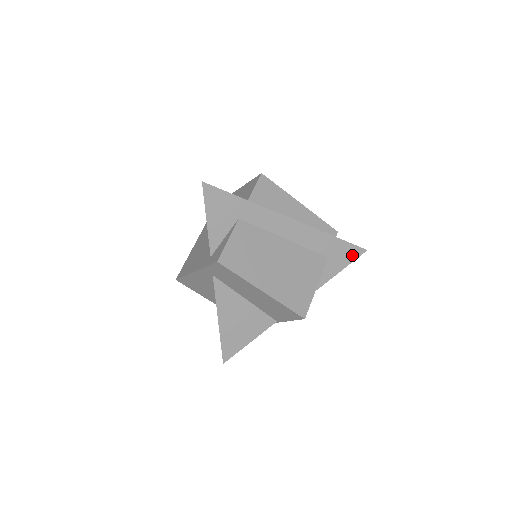
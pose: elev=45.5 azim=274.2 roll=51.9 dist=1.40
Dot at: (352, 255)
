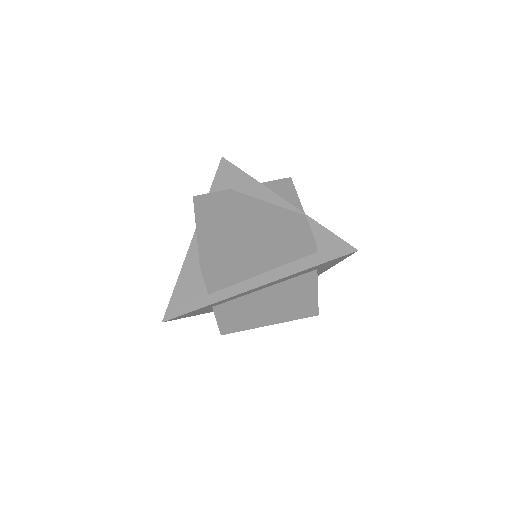
Dot at: (343, 258)
